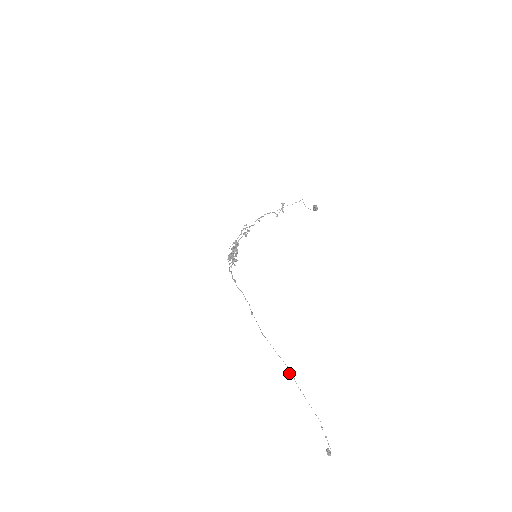
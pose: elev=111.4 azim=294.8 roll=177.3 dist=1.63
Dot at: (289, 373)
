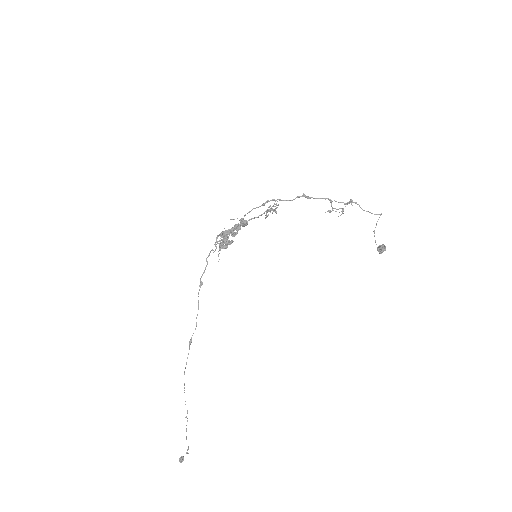
Dot at: (185, 417)
